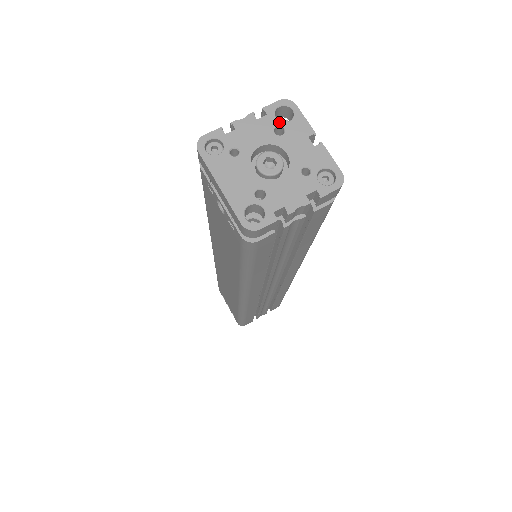
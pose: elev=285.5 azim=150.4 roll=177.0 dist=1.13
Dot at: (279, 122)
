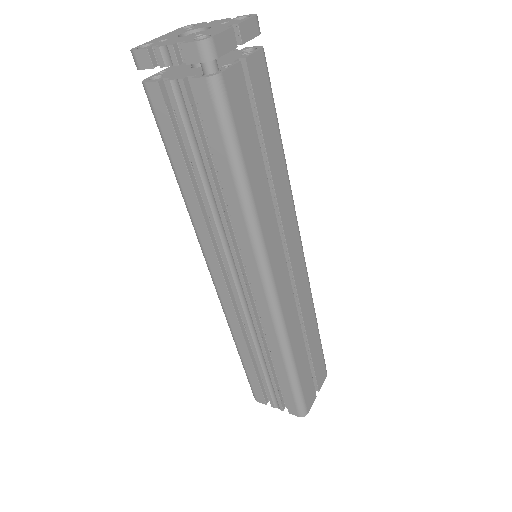
Dot at: (232, 20)
